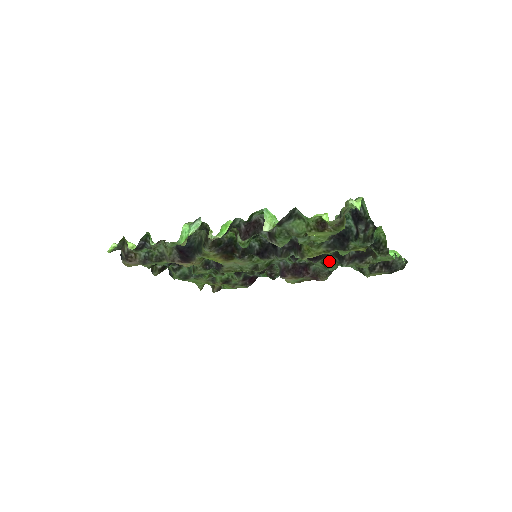
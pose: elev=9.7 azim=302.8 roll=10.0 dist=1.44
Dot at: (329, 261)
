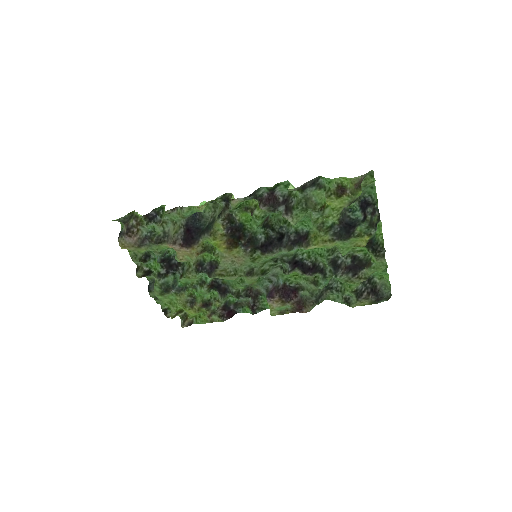
Dot at: (323, 274)
